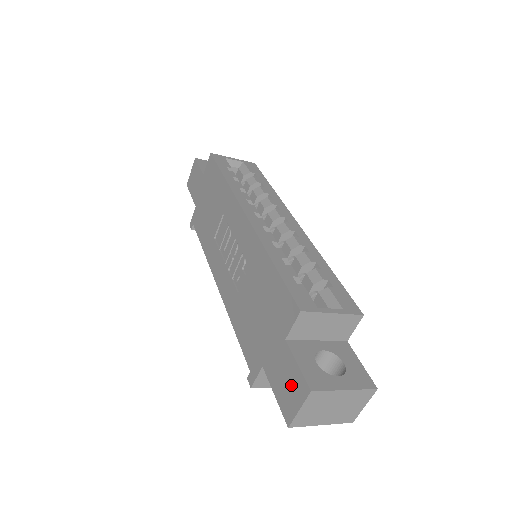
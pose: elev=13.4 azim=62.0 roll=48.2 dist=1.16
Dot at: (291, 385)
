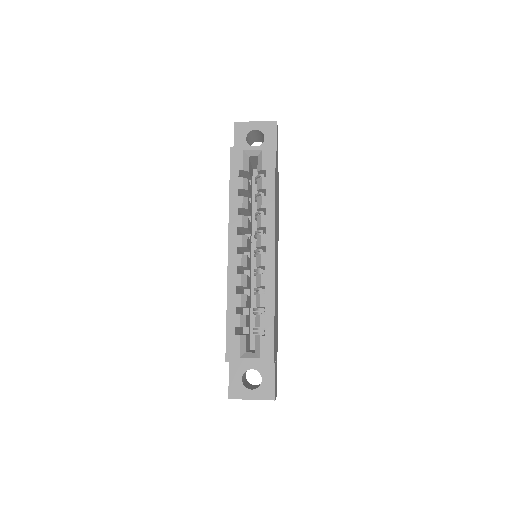
Dot at: occluded
